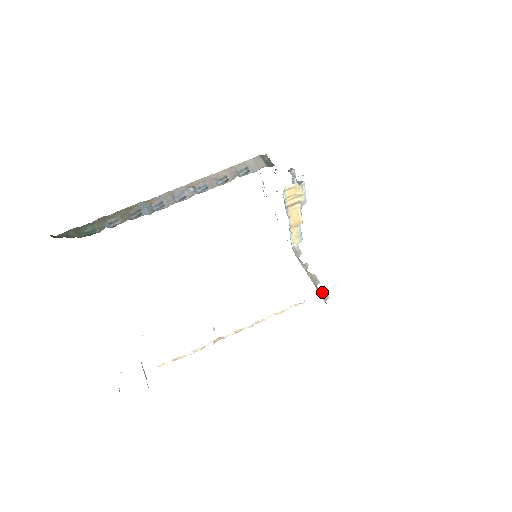
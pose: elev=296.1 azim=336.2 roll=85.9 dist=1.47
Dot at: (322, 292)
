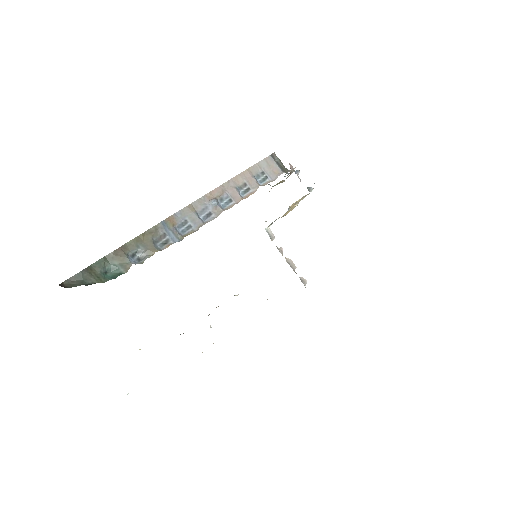
Dot at: (301, 277)
